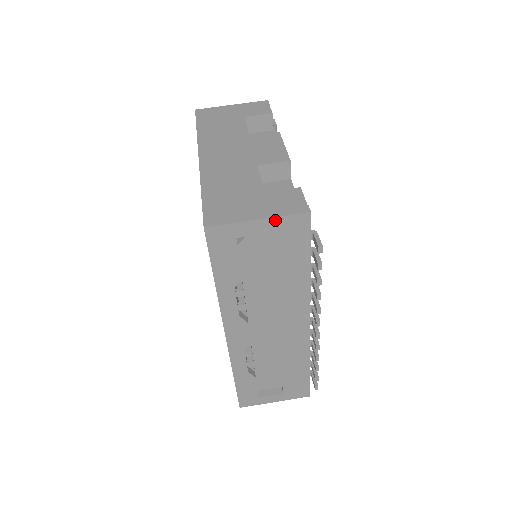
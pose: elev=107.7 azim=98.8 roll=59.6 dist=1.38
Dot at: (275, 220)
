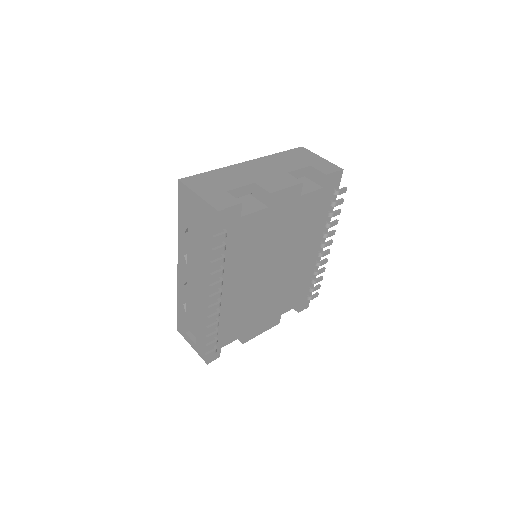
Dot at: (204, 202)
